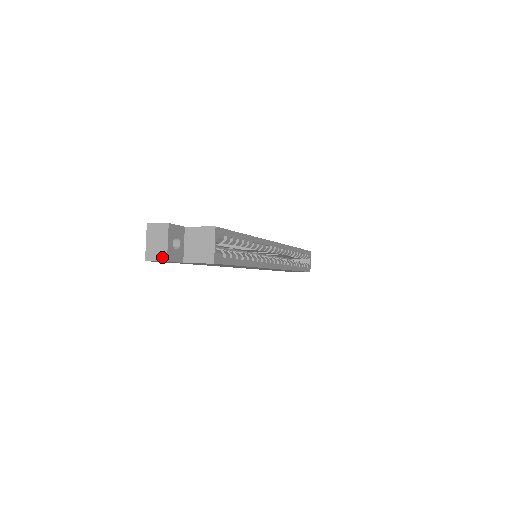
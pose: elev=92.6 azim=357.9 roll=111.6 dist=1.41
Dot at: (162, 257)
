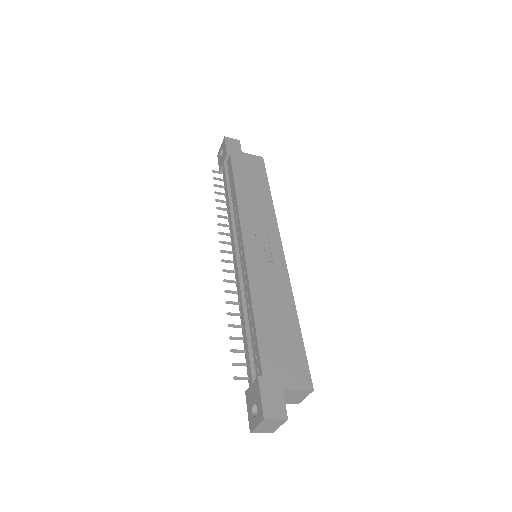
Dot at: (270, 432)
